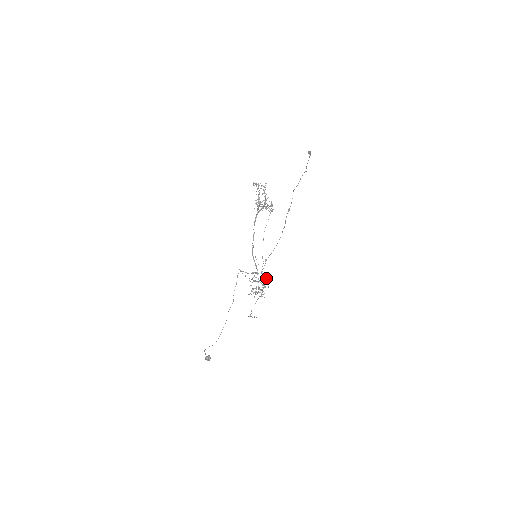
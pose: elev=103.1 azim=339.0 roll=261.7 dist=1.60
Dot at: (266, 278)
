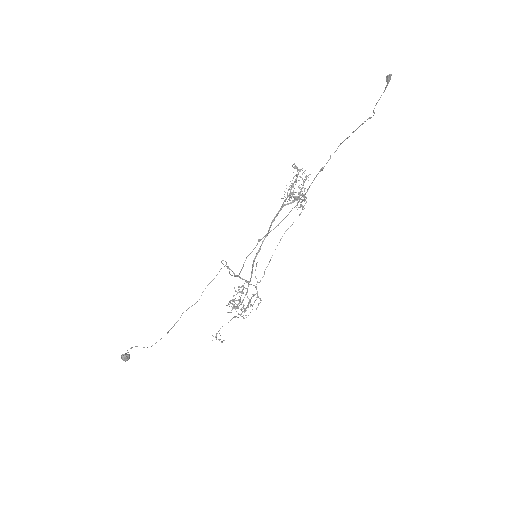
Dot at: (258, 296)
